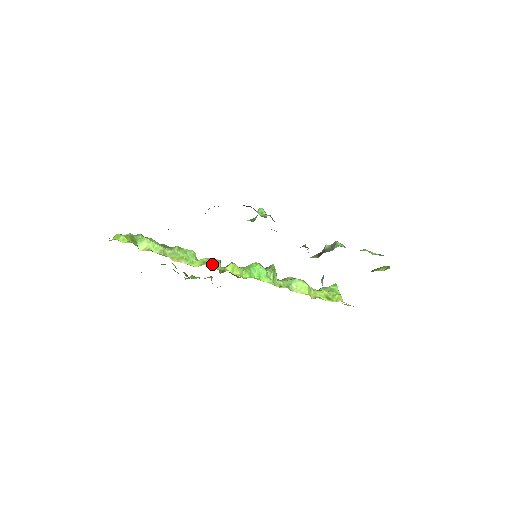
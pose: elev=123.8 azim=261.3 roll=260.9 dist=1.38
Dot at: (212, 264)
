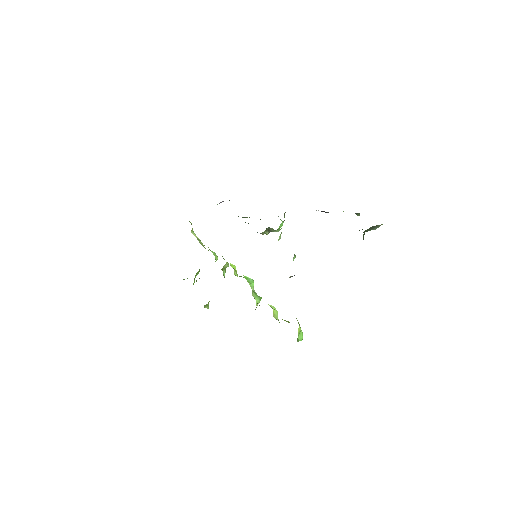
Dot at: occluded
